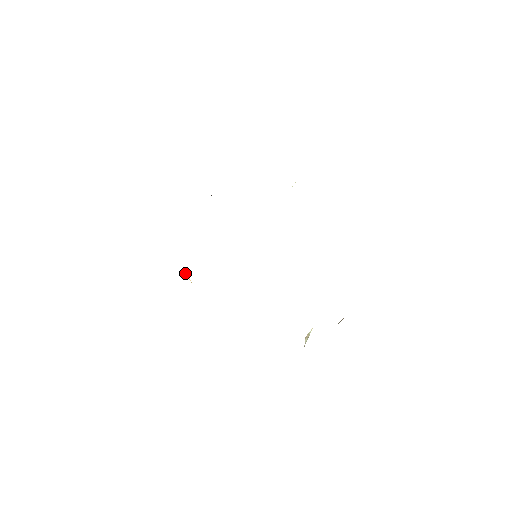
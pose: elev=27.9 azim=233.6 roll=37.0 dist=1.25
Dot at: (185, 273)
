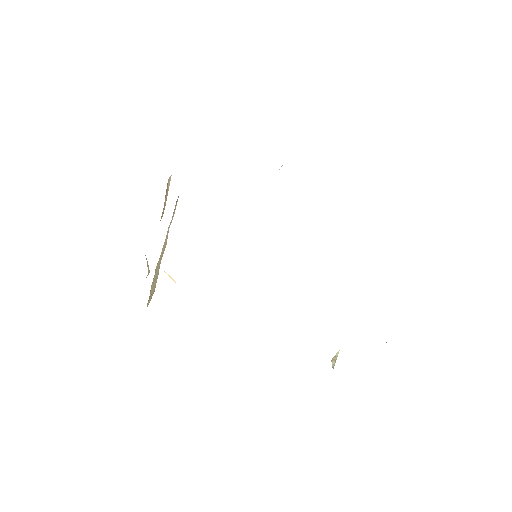
Dot at: (167, 274)
